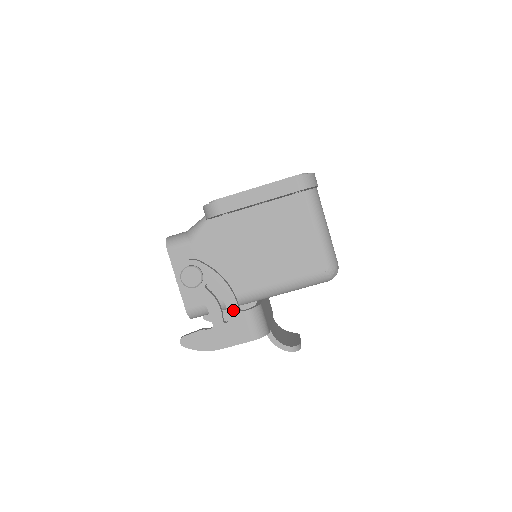
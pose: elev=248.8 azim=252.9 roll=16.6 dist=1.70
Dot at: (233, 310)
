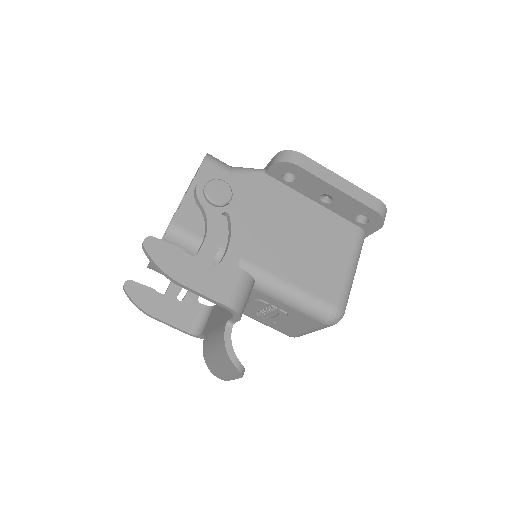
Dot at: (232, 258)
